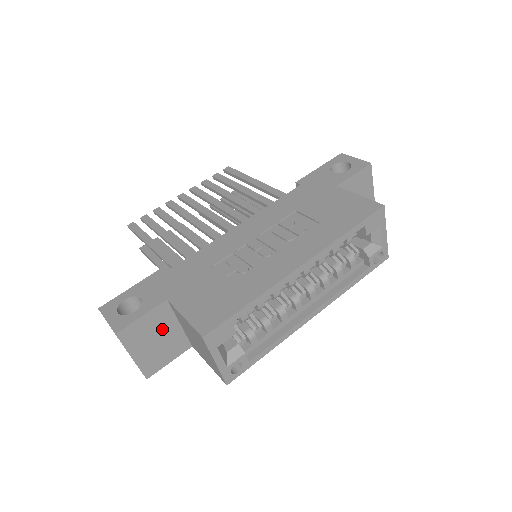
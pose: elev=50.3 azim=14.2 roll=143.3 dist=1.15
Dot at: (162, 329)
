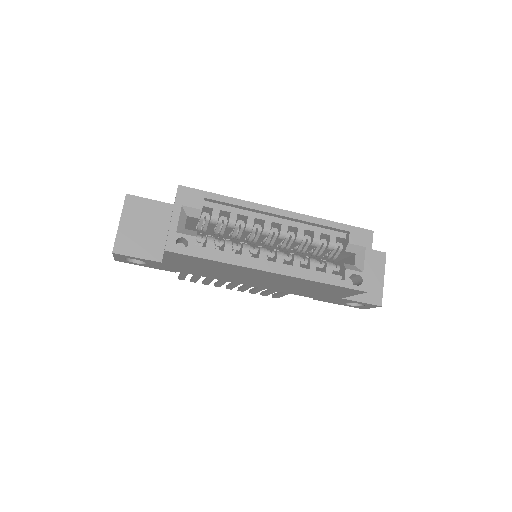
Dot at: (154, 223)
